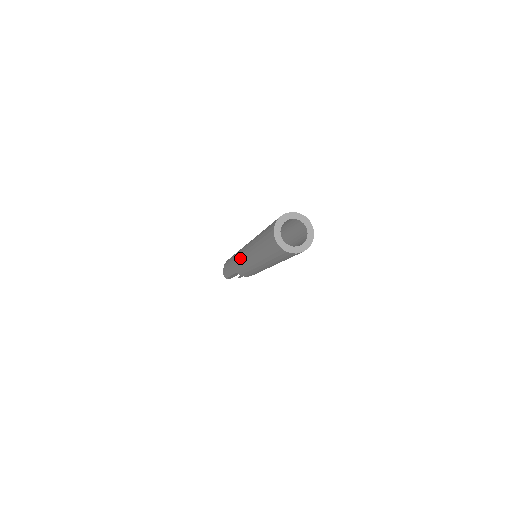
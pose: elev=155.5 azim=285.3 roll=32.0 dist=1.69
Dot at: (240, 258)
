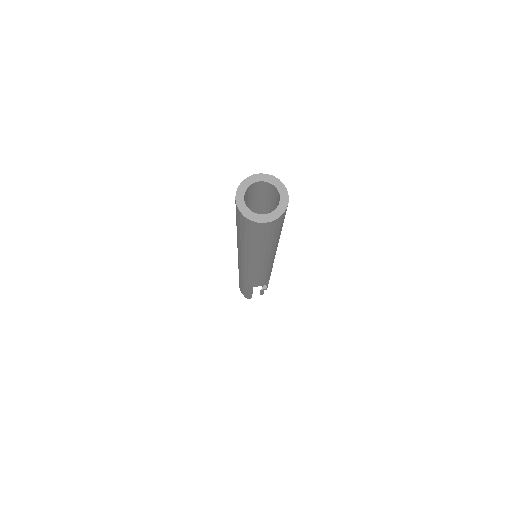
Dot at: occluded
